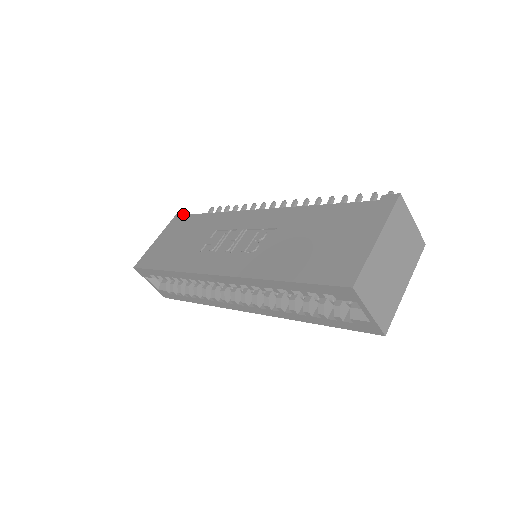
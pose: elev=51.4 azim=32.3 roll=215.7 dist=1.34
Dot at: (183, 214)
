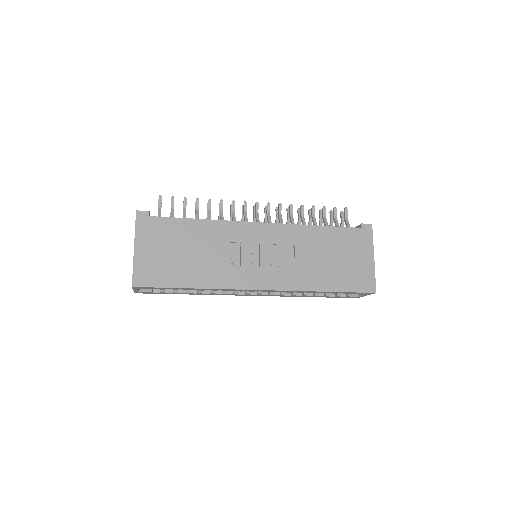
Dot at: (149, 215)
